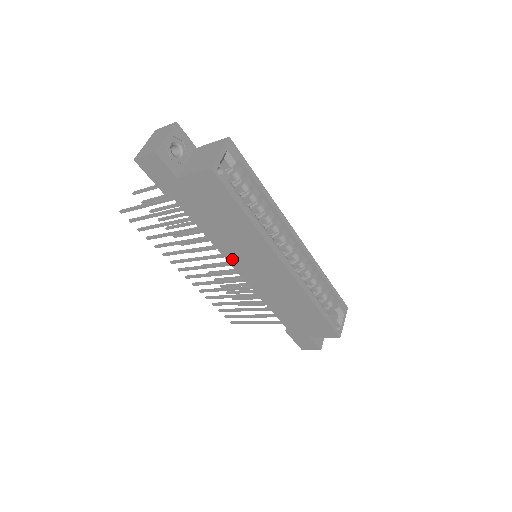
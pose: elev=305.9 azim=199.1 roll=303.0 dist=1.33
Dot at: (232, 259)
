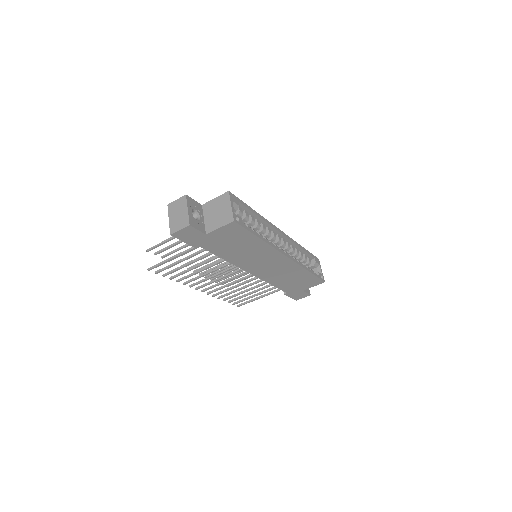
Dot at: (245, 267)
